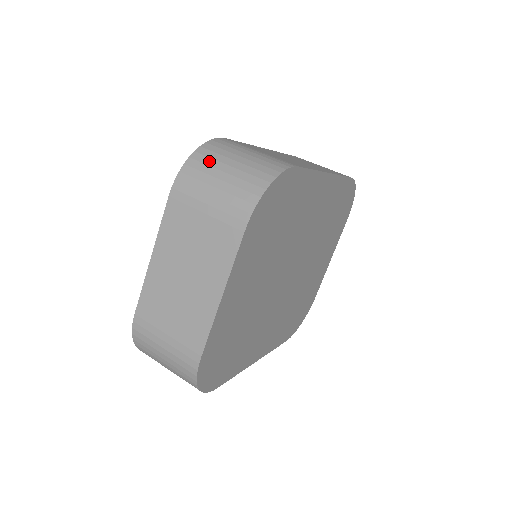
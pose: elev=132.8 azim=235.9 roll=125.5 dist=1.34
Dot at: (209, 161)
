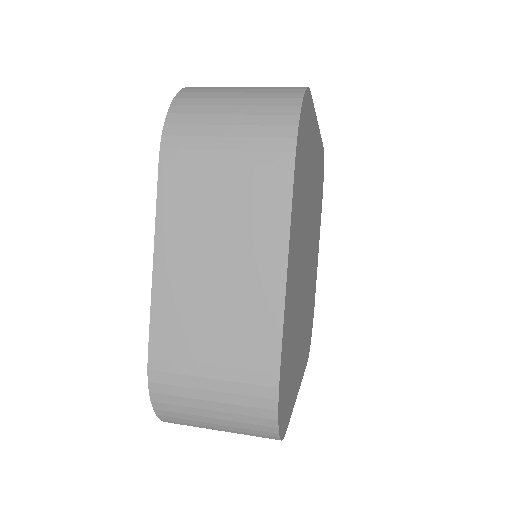
Dot at: (202, 101)
